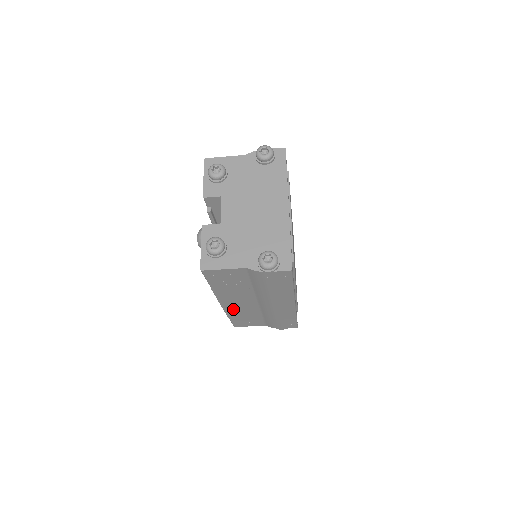
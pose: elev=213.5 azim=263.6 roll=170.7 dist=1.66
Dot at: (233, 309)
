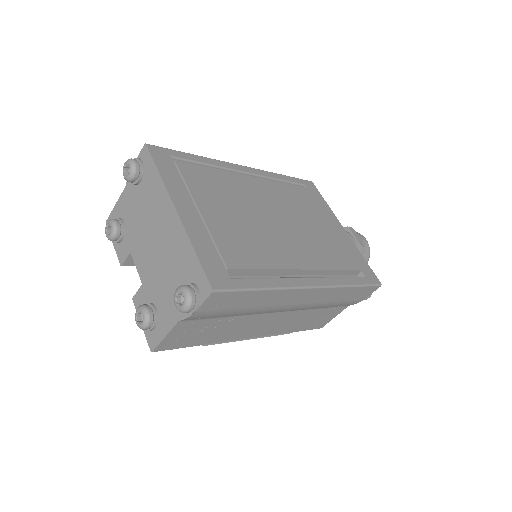
Dot at: (276, 329)
